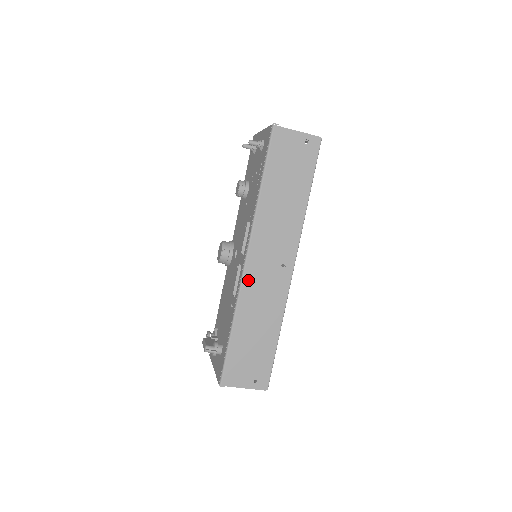
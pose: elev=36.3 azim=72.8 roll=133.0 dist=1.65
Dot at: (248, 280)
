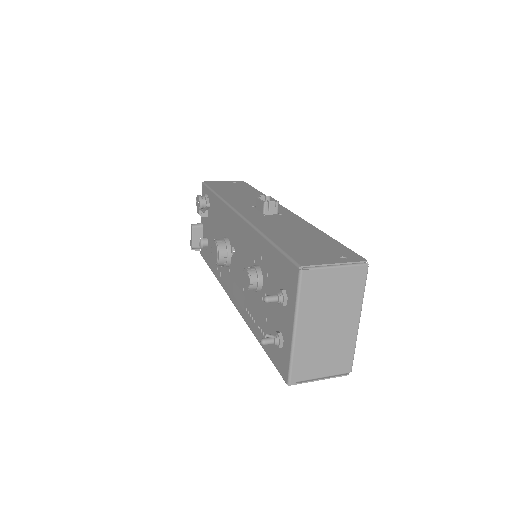
Dot at: (233, 293)
